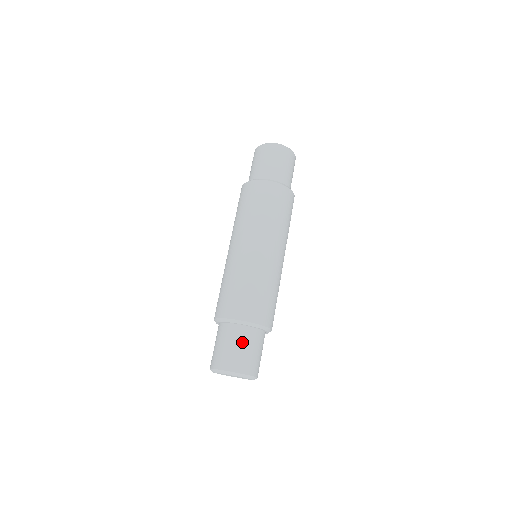
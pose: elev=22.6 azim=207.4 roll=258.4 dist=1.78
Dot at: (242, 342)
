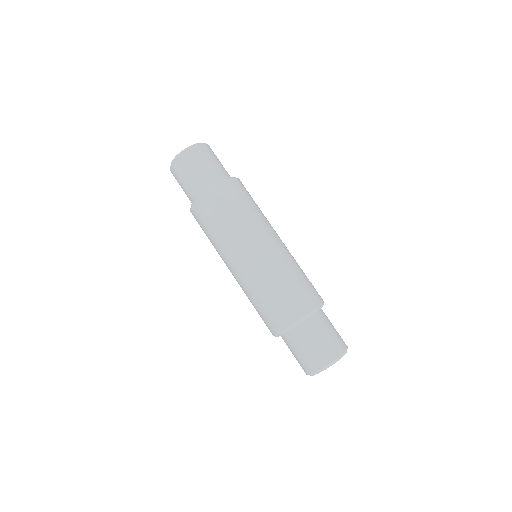
Dot at: (312, 337)
